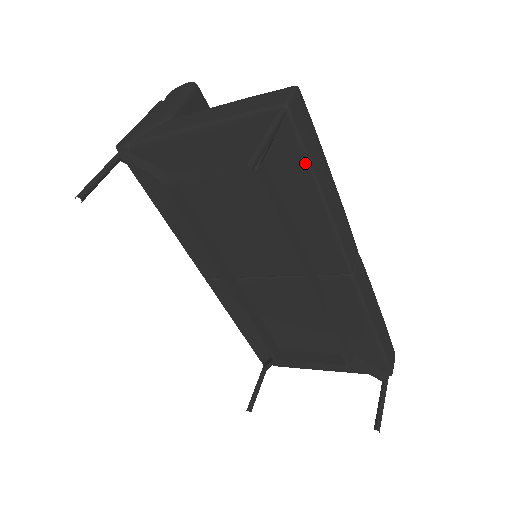
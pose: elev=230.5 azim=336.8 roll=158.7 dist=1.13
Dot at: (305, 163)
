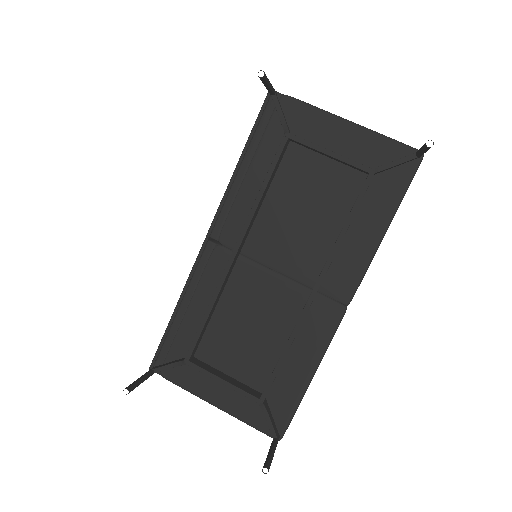
Dot at: (400, 197)
